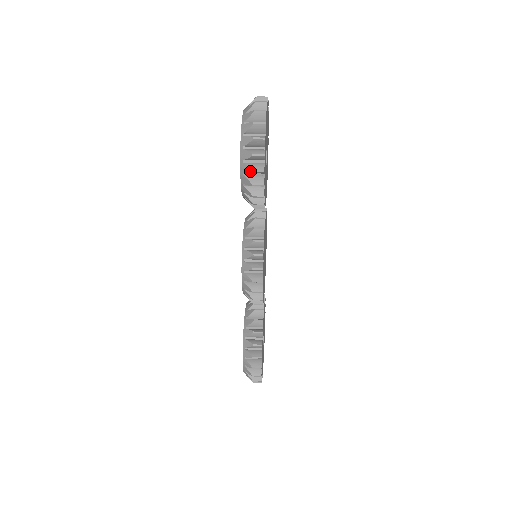
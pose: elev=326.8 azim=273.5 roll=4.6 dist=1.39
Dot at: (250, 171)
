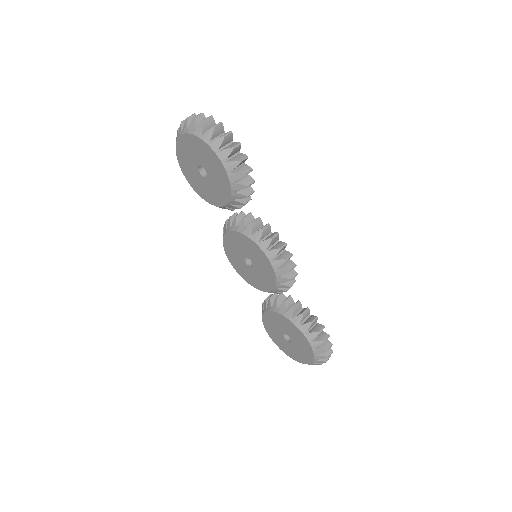
Dot at: (238, 163)
